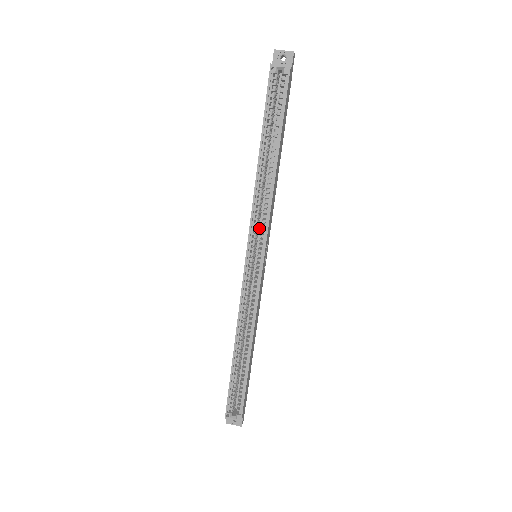
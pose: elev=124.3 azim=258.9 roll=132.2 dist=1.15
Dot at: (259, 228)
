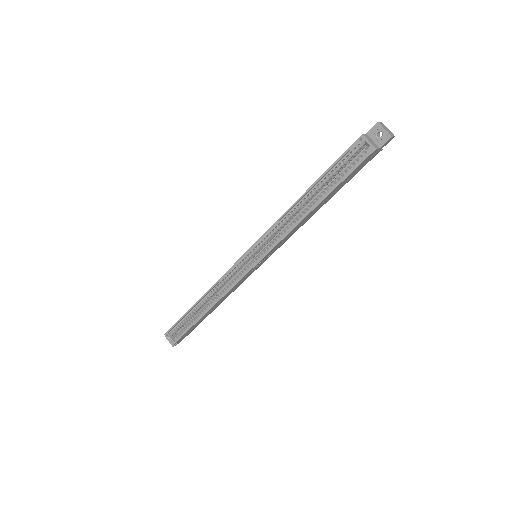
Dot at: (271, 240)
